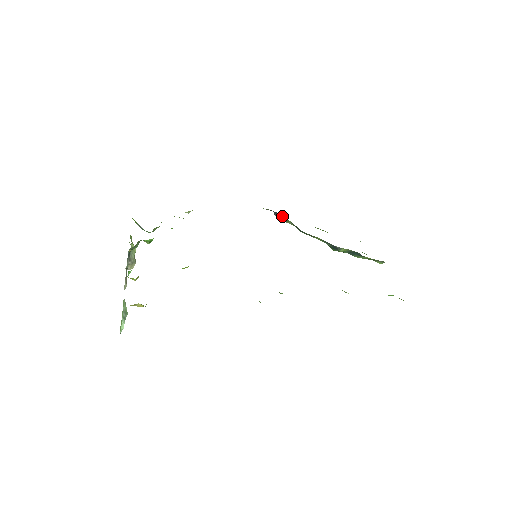
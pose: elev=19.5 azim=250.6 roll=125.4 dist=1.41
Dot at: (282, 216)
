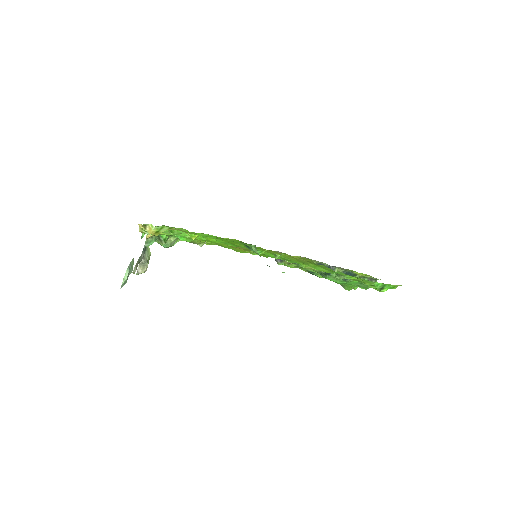
Dot at: occluded
